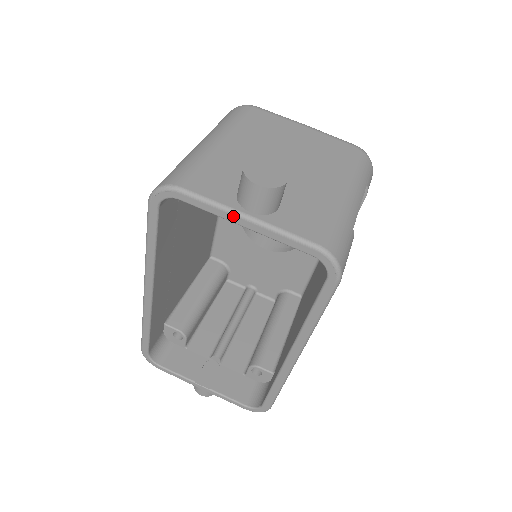
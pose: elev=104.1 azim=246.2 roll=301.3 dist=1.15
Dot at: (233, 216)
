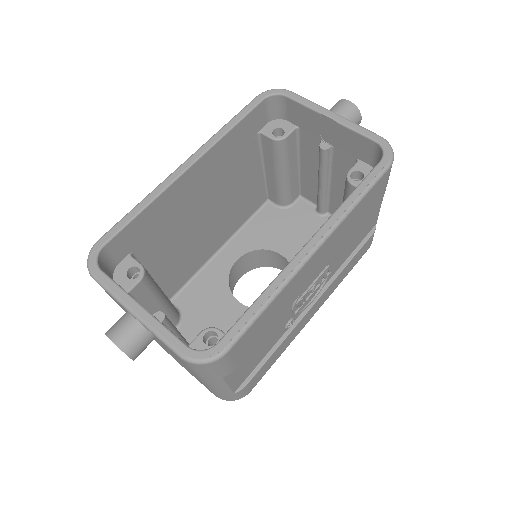
Dot at: (324, 109)
